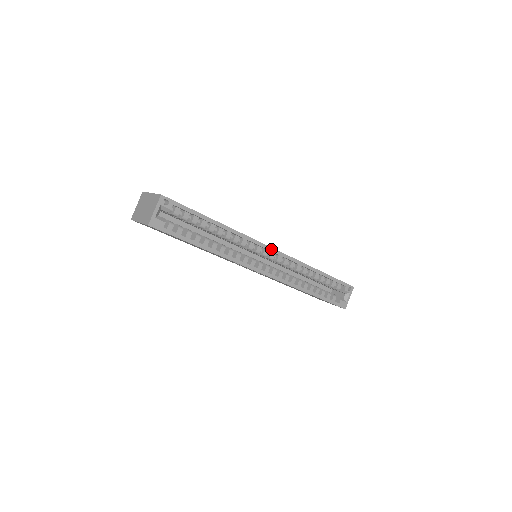
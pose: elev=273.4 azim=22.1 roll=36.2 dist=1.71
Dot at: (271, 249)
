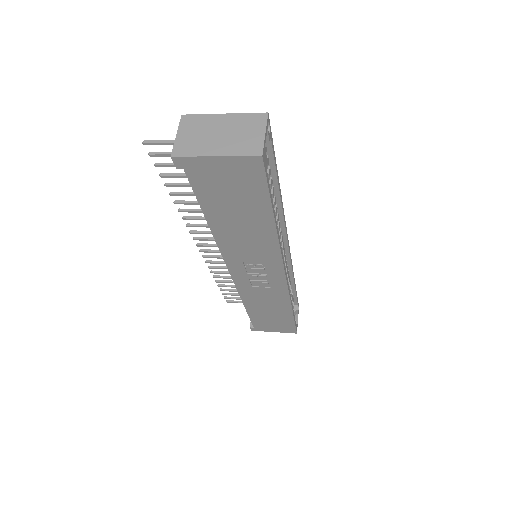
Dot at: (288, 242)
